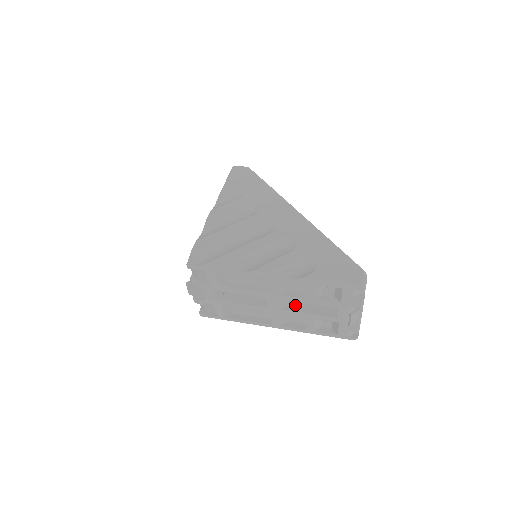
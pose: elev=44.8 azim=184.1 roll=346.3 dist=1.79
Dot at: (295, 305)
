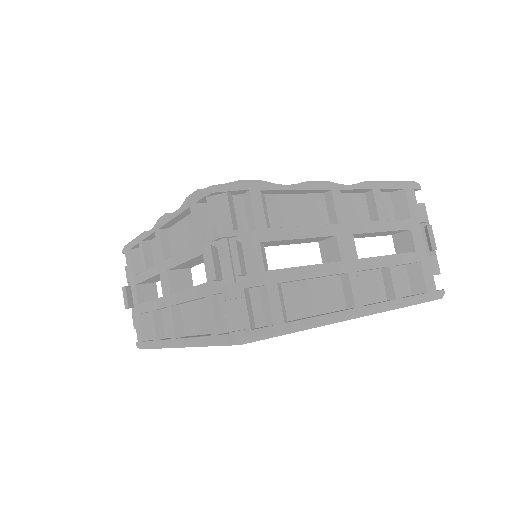
Dot at: occluded
